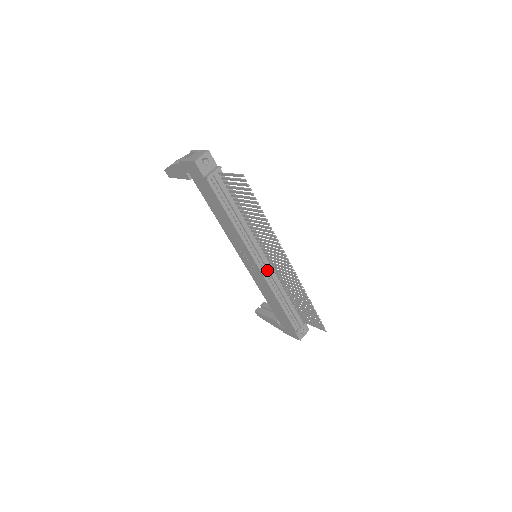
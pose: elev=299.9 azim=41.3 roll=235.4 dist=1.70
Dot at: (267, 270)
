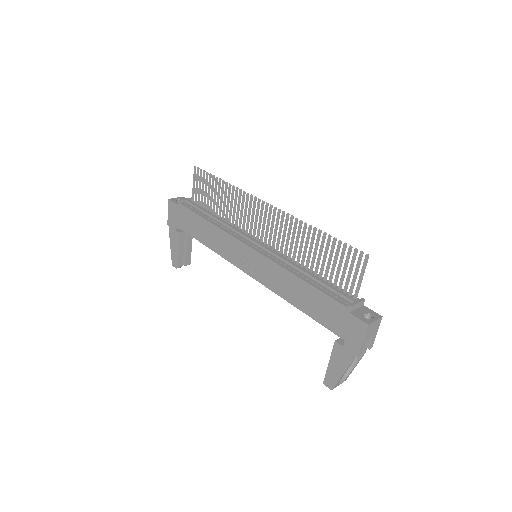
Dot at: (267, 252)
